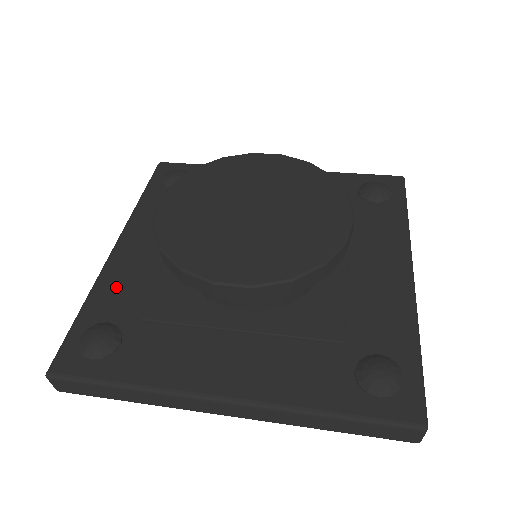
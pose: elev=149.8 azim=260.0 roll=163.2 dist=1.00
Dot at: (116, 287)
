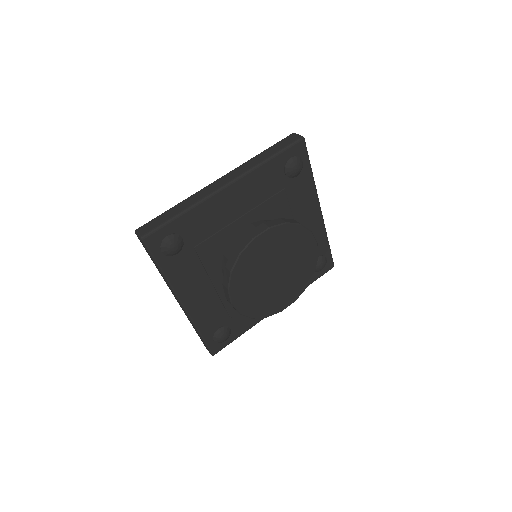
Dot at: (206, 318)
